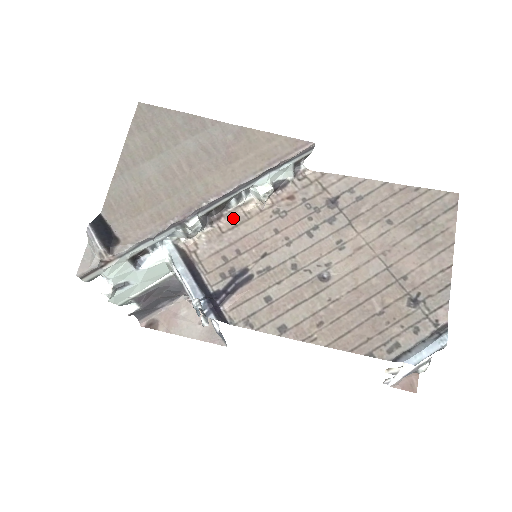
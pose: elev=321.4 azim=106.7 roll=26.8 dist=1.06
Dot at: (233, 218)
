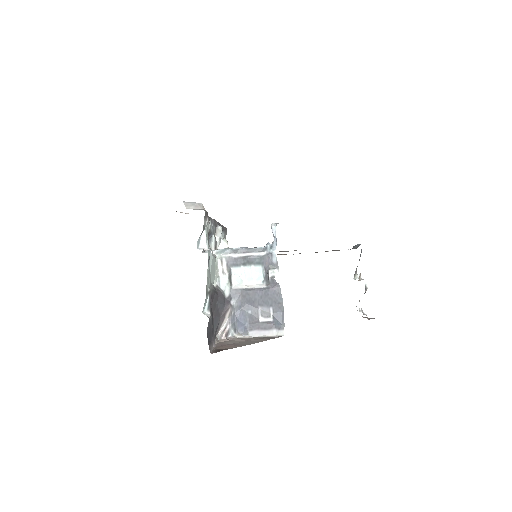
Dot at: occluded
